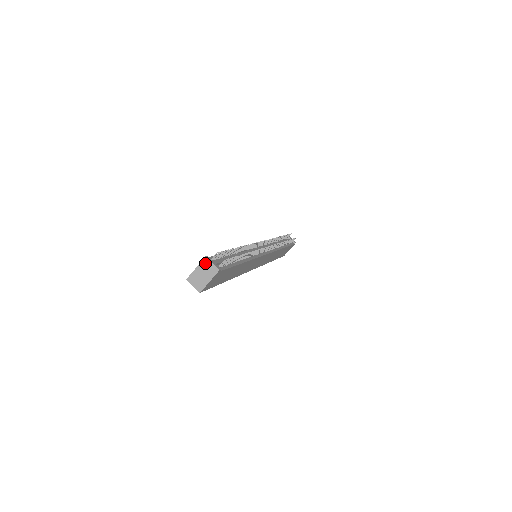
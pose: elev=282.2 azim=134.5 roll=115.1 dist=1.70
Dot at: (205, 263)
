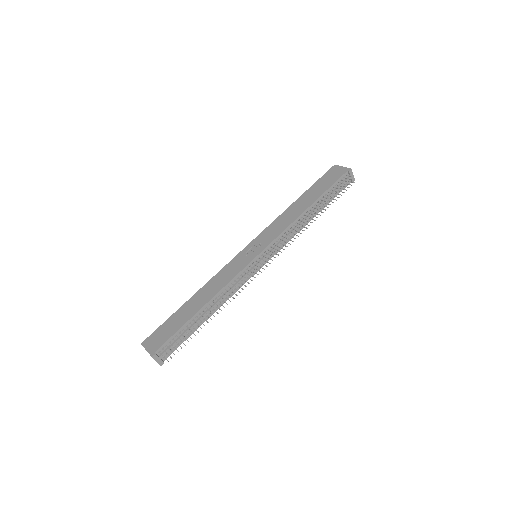
Dot at: (152, 357)
